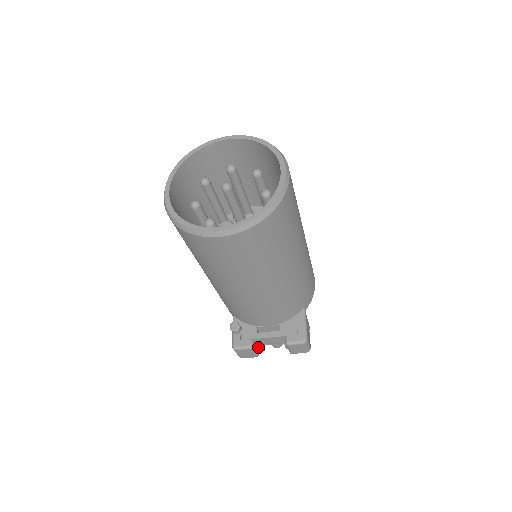
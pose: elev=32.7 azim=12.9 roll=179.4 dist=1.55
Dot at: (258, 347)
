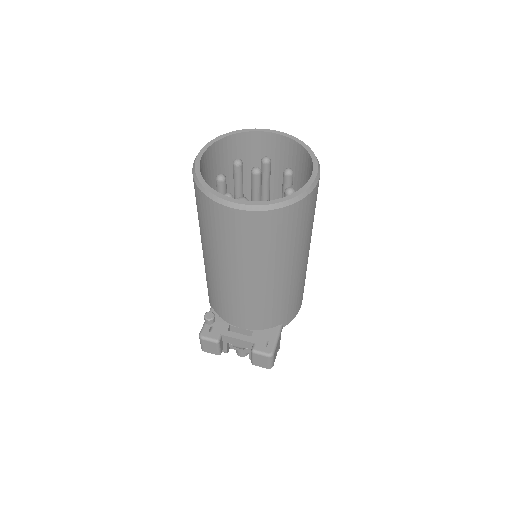
Dot at: (223, 346)
